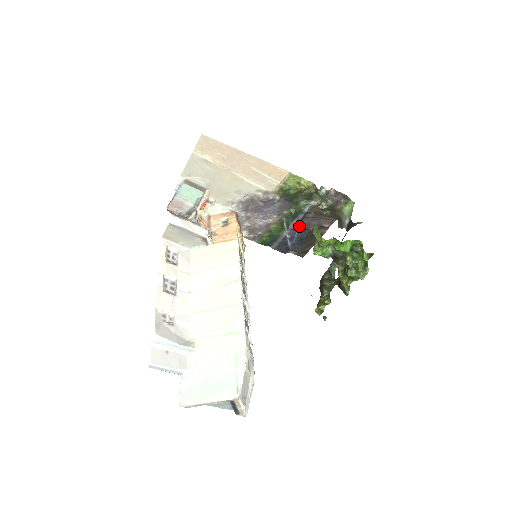
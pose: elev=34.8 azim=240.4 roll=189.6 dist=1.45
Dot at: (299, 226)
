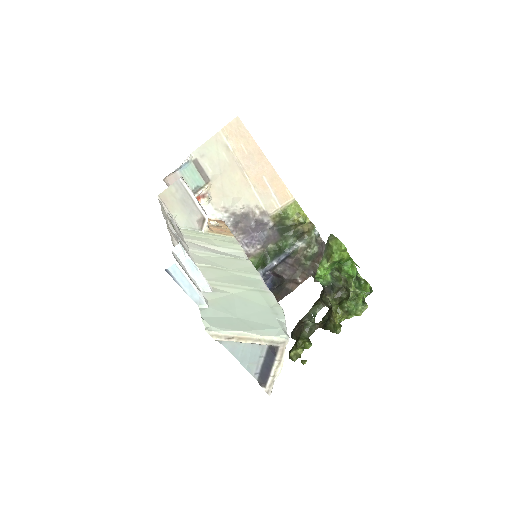
Dot at: (274, 271)
